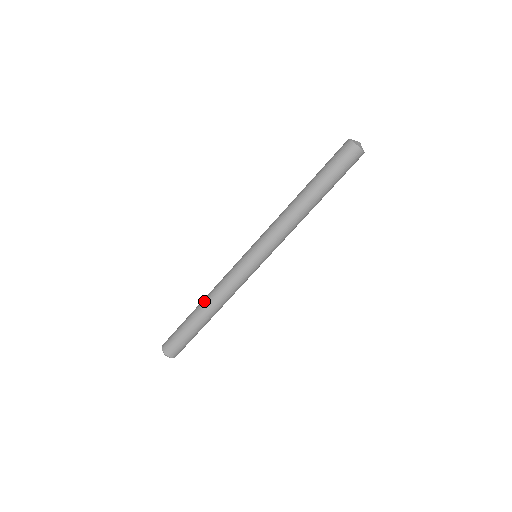
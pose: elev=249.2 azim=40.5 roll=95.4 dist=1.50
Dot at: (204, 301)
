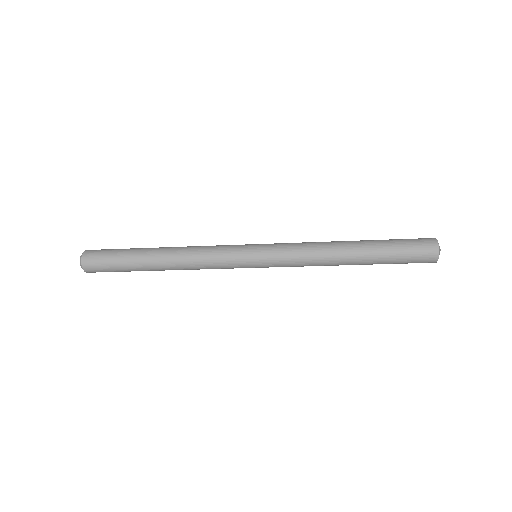
Dot at: (168, 260)
